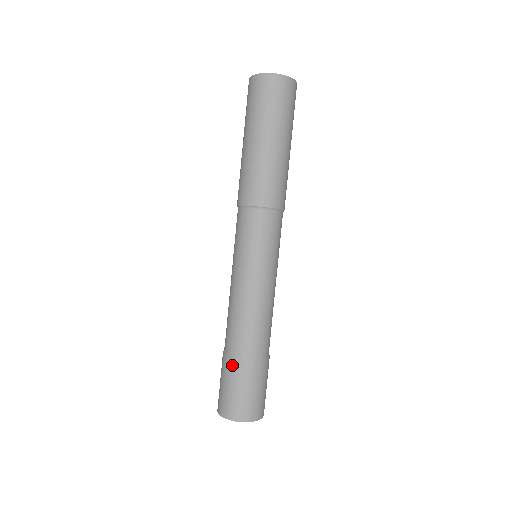
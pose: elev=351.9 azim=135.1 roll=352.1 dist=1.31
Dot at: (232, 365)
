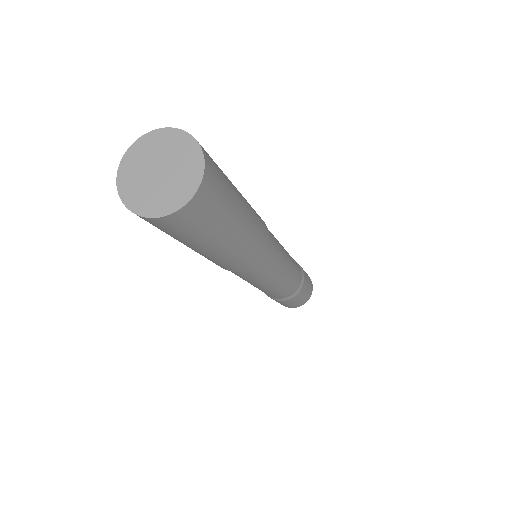
Dot at: (271, 298)
